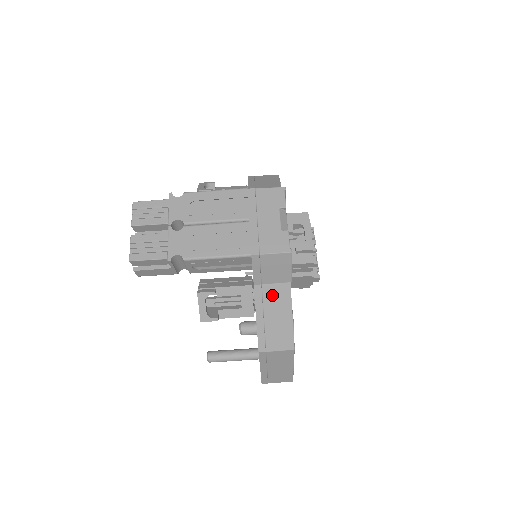
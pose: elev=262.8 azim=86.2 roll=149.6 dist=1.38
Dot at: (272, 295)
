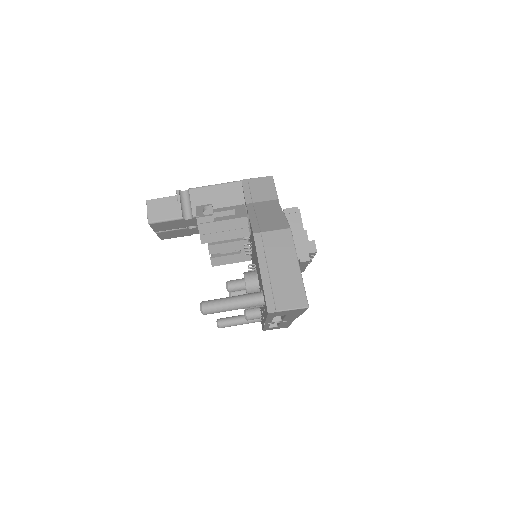
Dot at: (262, 206)
